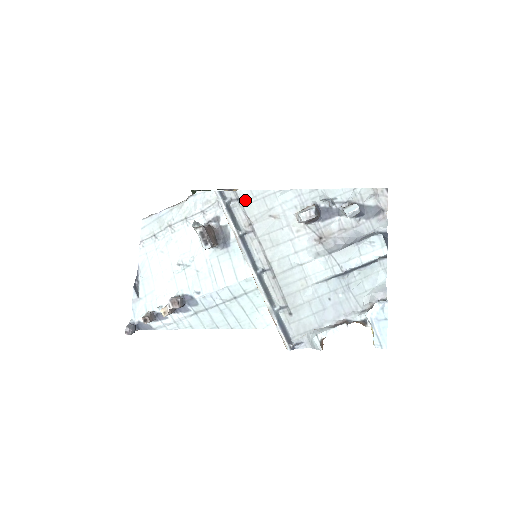
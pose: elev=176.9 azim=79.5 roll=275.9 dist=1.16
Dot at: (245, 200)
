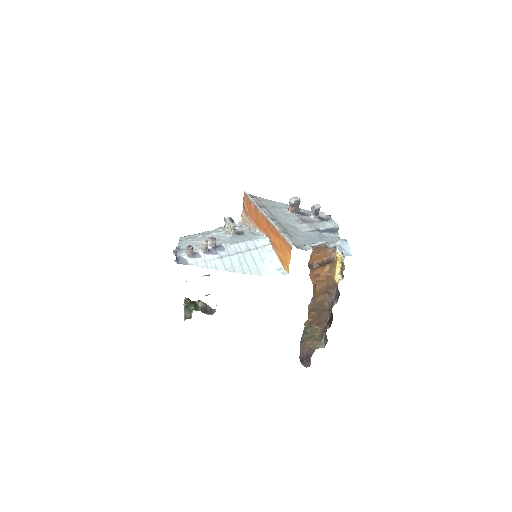
Dot at: (260, 199)
